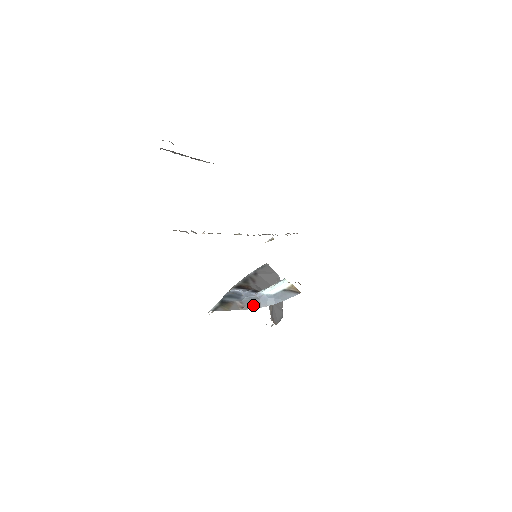
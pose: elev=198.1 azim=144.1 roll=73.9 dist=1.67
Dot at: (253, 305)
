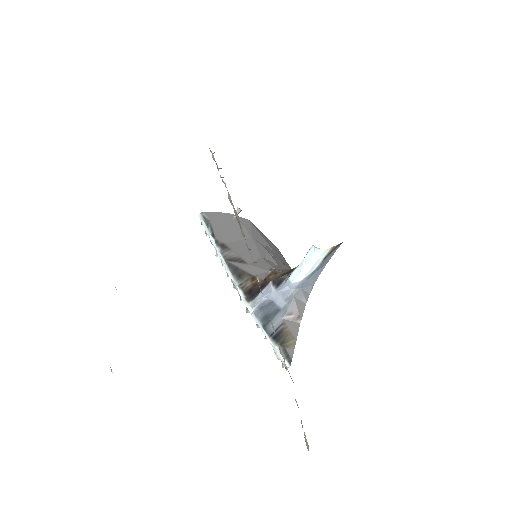
Dot at: (301, 302)
